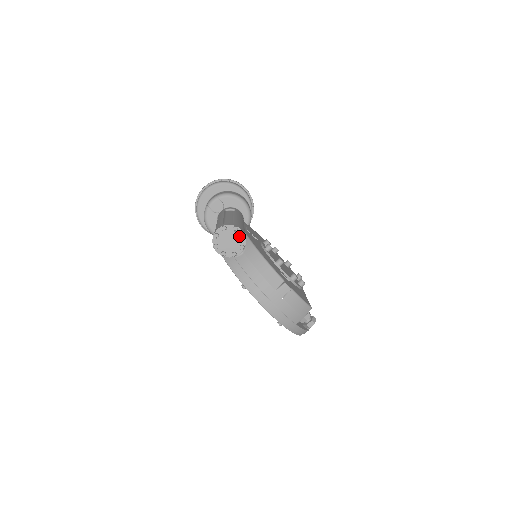
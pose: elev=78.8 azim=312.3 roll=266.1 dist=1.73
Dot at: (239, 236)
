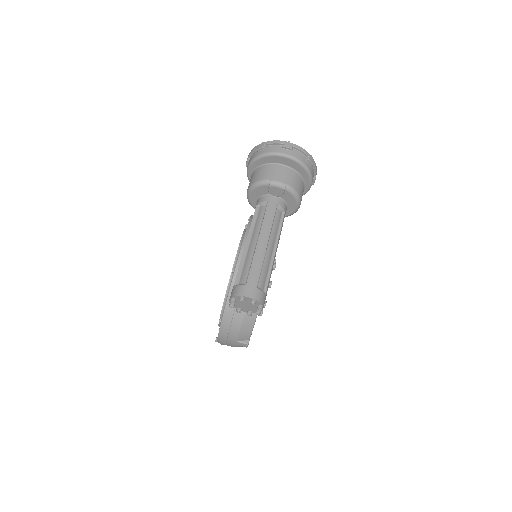
Dot at: (257, 309)
